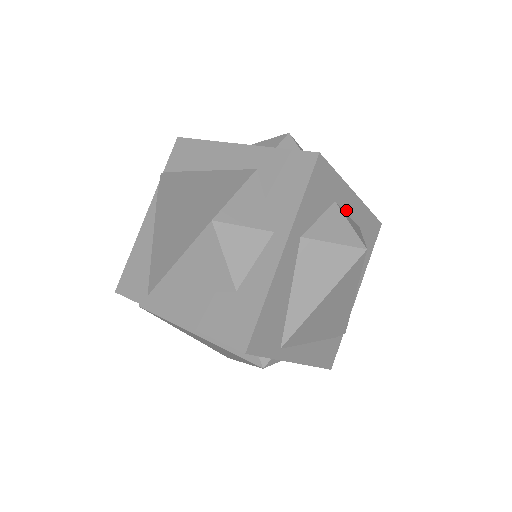
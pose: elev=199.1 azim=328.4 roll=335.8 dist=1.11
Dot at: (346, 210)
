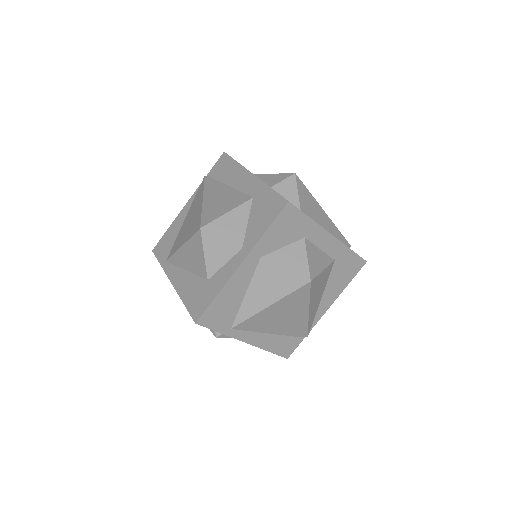
Dot at: (318, 245)
